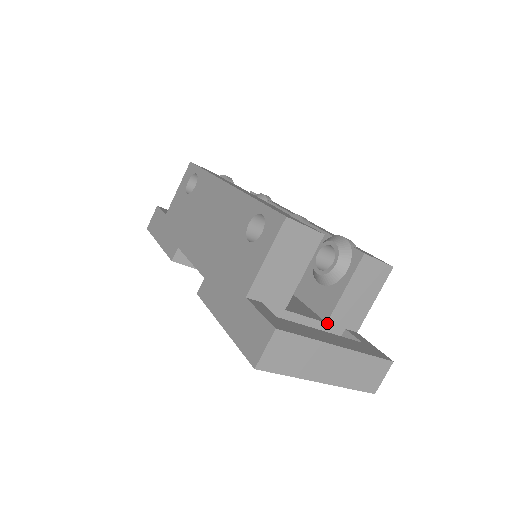
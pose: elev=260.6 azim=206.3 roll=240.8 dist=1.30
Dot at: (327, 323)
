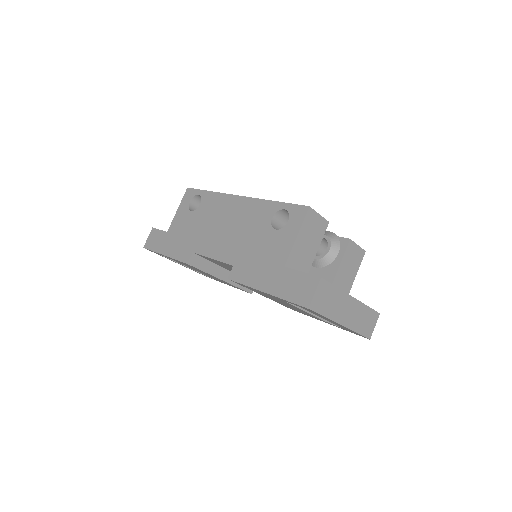
Dot at: occluded
